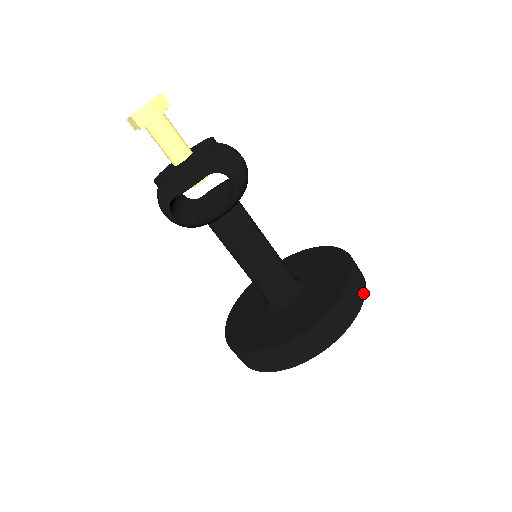
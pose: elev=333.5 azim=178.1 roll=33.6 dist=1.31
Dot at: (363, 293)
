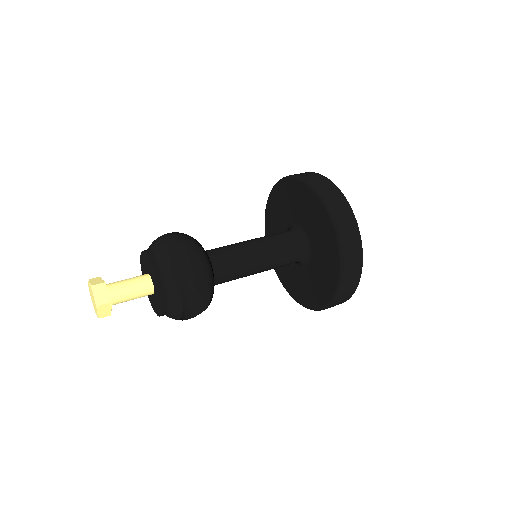
Dot at: (350, 212)
